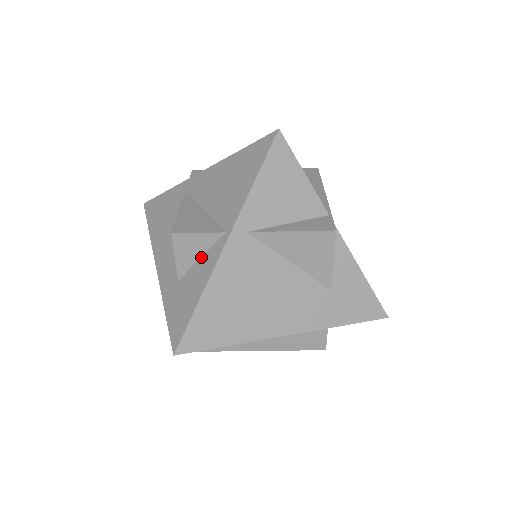
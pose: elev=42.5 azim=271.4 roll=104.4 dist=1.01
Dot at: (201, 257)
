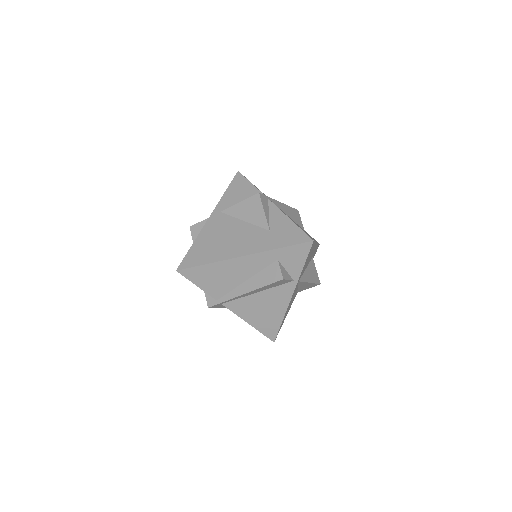
Dot at: occluded
